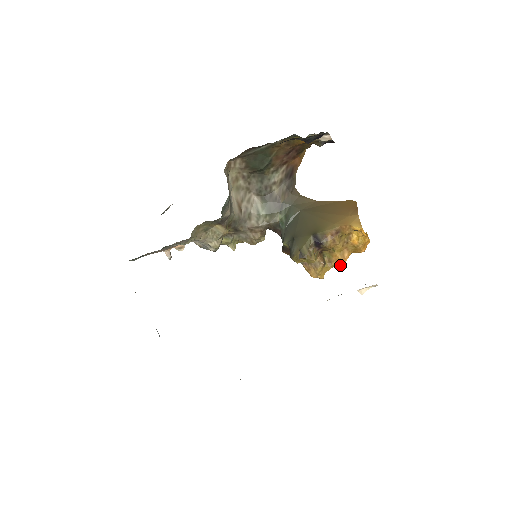
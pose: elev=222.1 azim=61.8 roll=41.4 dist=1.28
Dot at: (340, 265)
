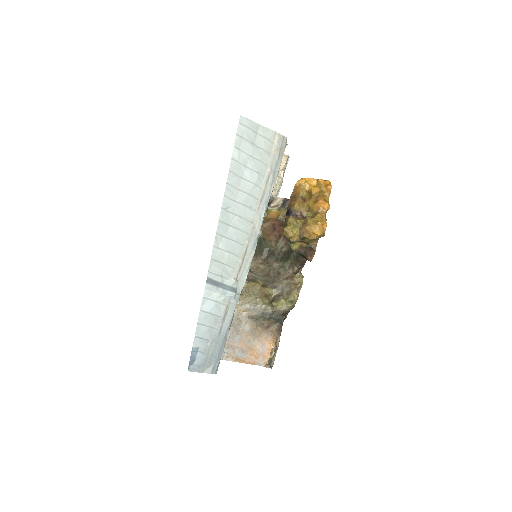
Dot at: (323, 207)
